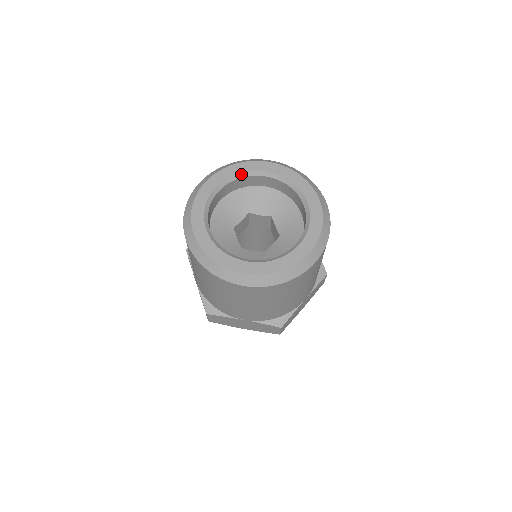
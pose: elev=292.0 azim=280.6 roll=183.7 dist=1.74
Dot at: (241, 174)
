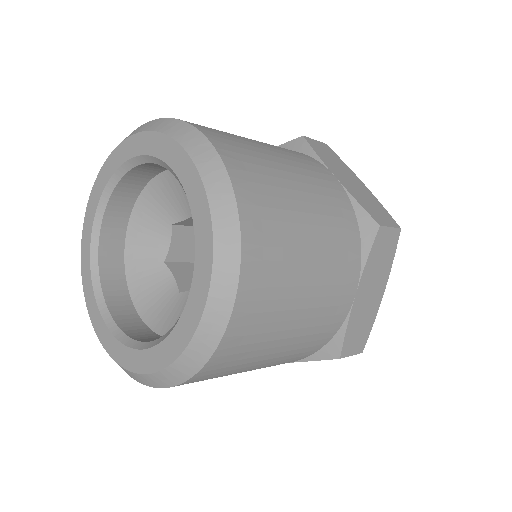
Dot at: (155, 158)
